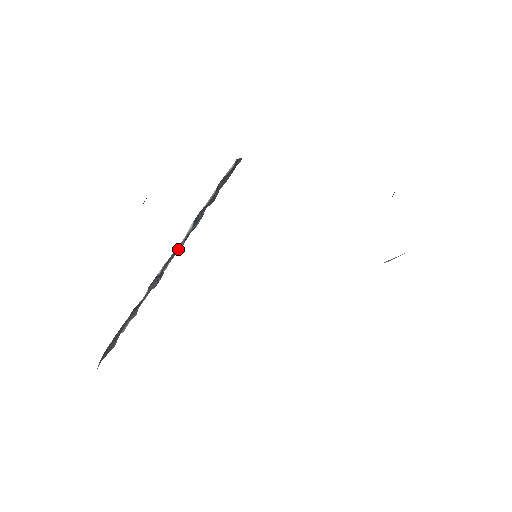
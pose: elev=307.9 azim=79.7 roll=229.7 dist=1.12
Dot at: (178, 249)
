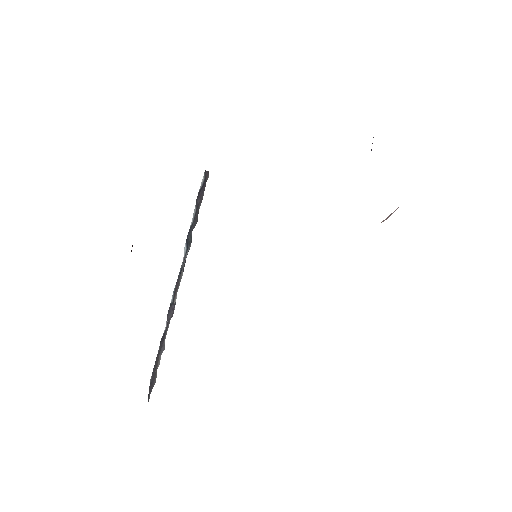
Dot at: (180, 277)
